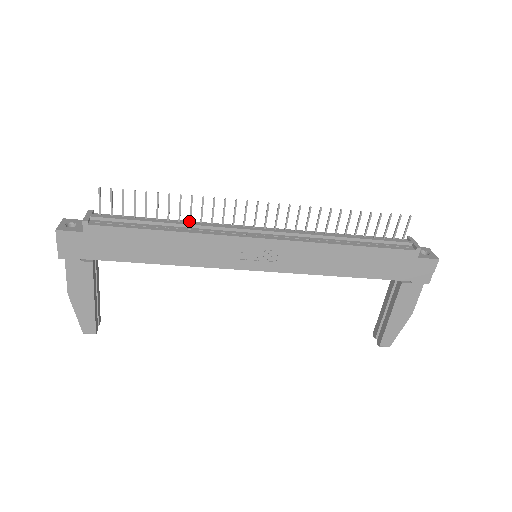
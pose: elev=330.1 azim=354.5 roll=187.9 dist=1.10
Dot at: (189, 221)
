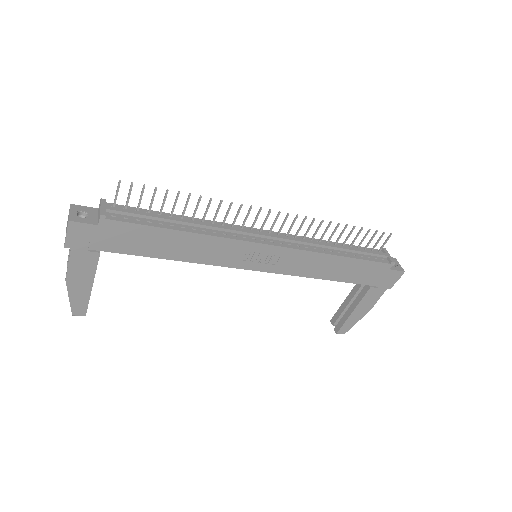
Dot at: (202, 220)
